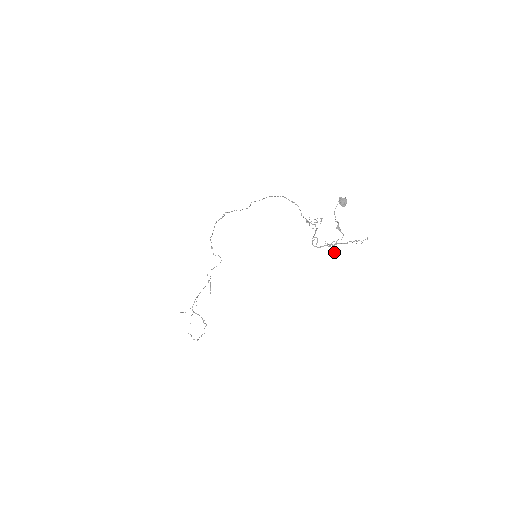
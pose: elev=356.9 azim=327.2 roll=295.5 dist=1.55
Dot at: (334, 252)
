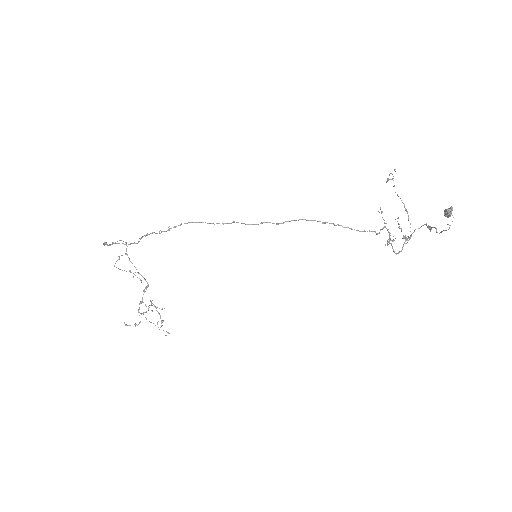
Dot at: occluded
